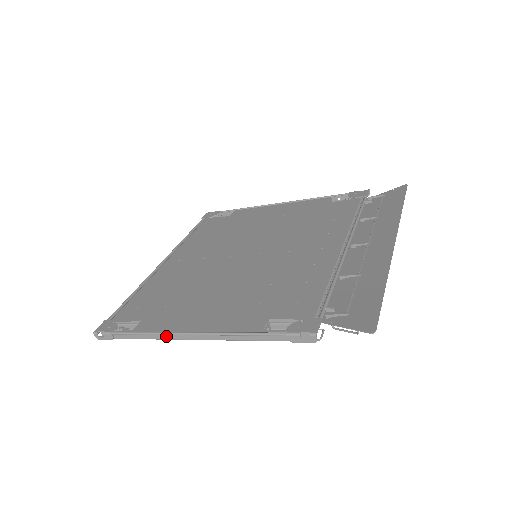
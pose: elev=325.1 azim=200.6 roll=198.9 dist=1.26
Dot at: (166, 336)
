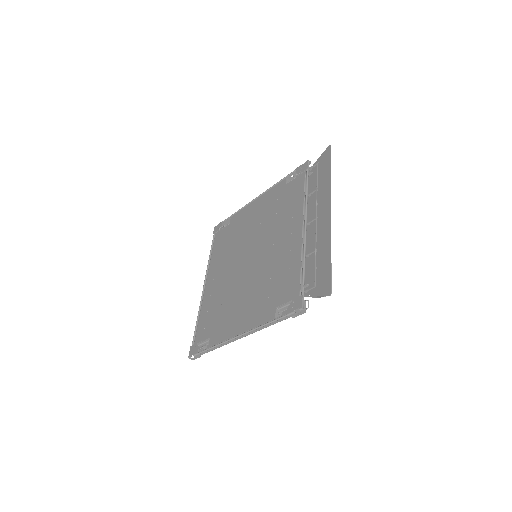
Dot at: (228, 342)
